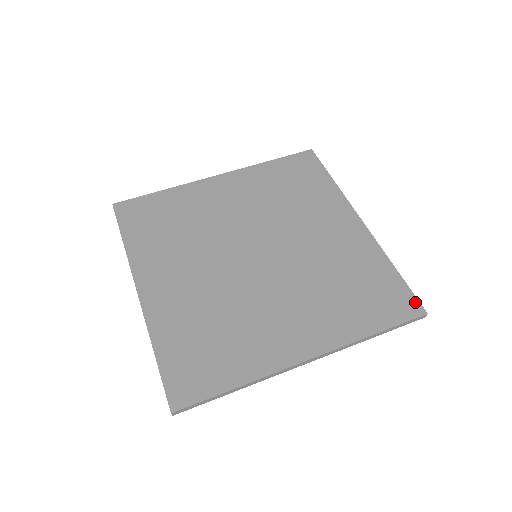
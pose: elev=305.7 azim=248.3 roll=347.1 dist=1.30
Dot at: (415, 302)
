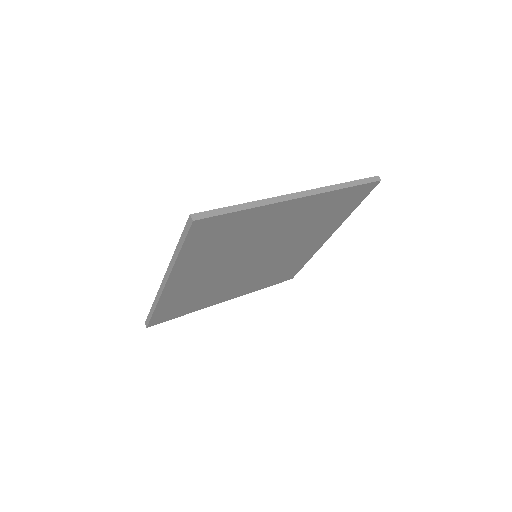
Dot at: occluded
